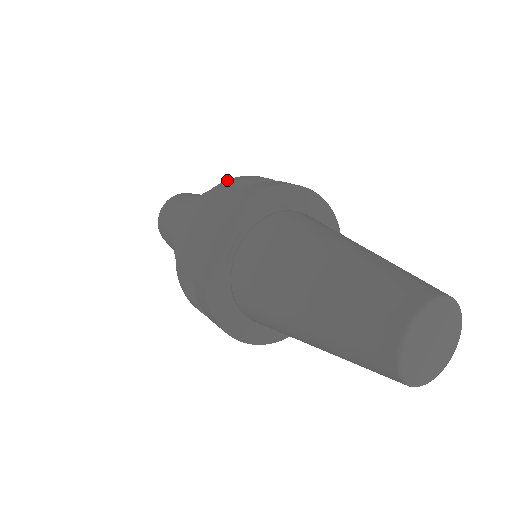
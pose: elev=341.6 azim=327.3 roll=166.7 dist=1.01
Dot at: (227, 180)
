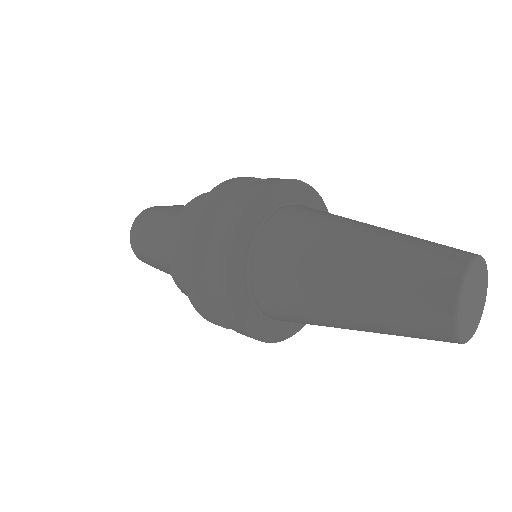
Dot at: occluded
